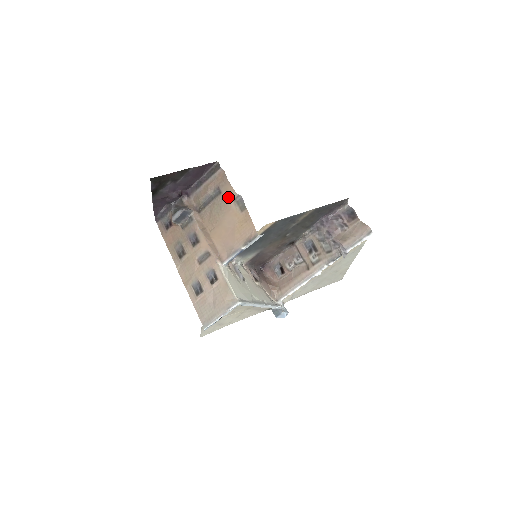
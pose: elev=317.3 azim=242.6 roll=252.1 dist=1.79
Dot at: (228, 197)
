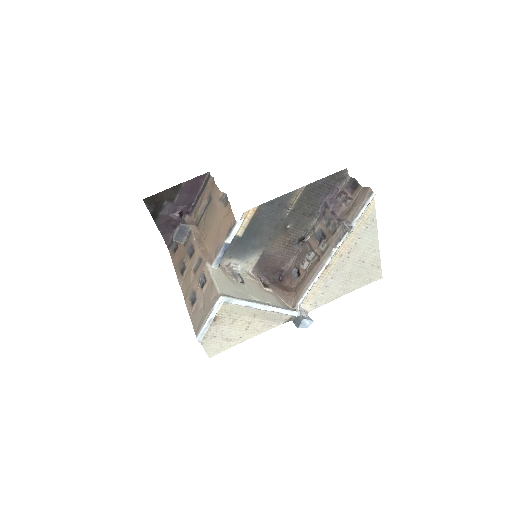
Dot at: (216, 199)
